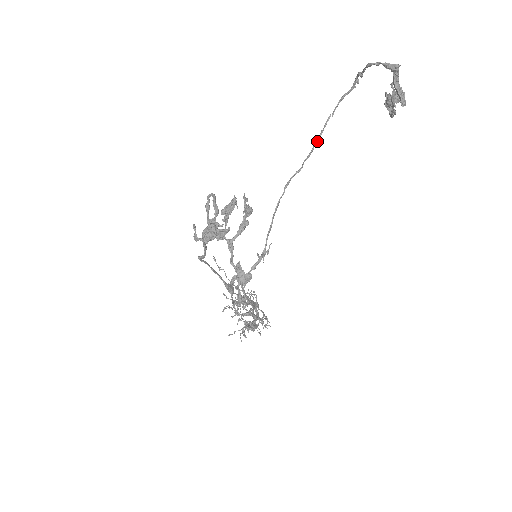
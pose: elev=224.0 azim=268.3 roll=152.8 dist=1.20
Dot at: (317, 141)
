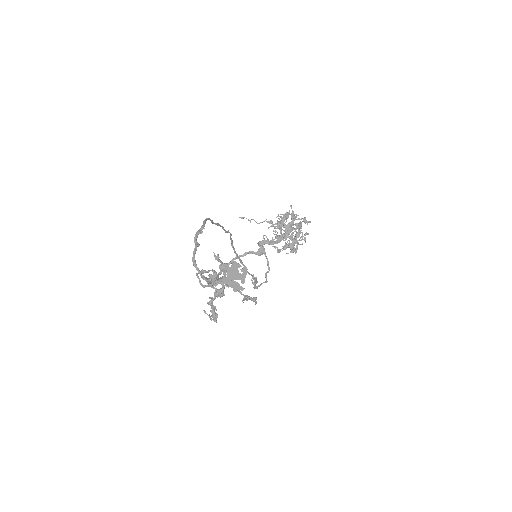
Dot at: occluded
